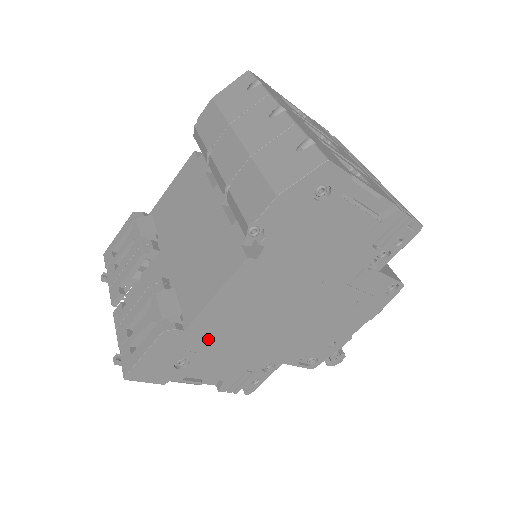
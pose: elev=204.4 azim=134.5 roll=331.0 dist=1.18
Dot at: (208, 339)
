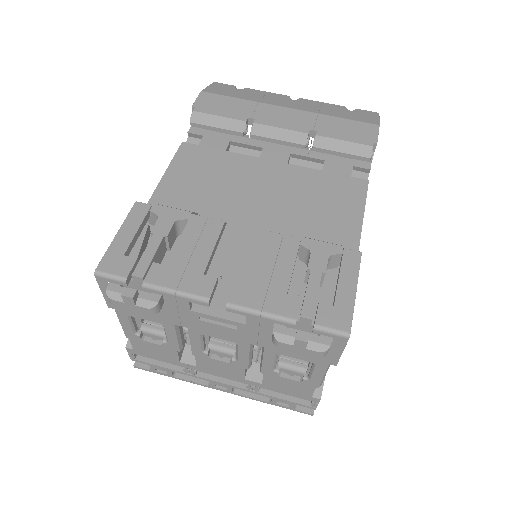
Dot at: occluded
